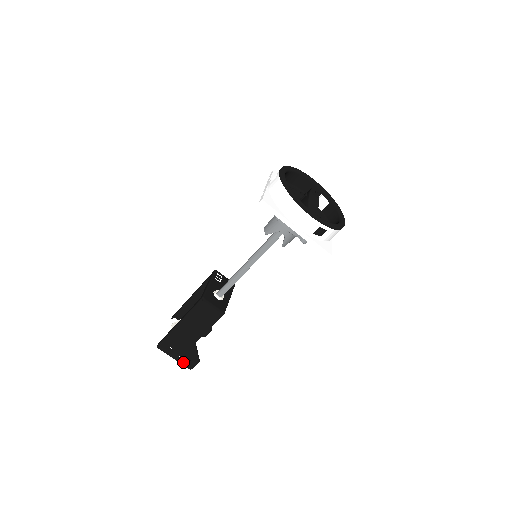
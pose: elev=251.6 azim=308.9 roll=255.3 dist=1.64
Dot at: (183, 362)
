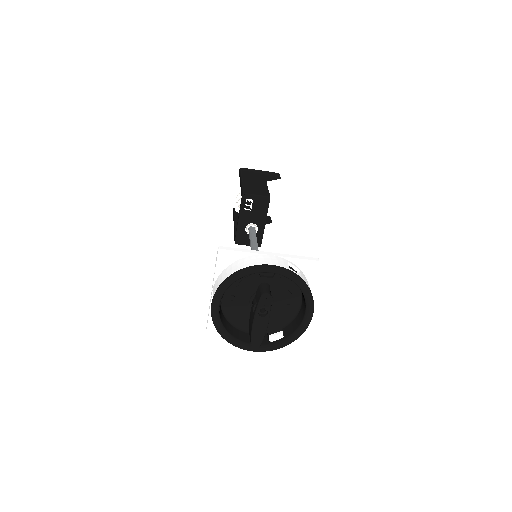
Dot at: occluded
